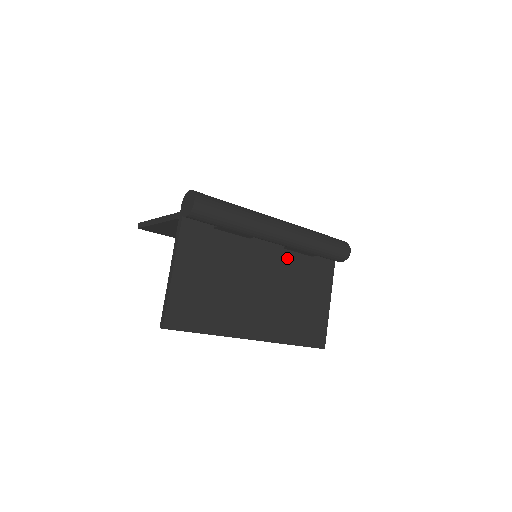
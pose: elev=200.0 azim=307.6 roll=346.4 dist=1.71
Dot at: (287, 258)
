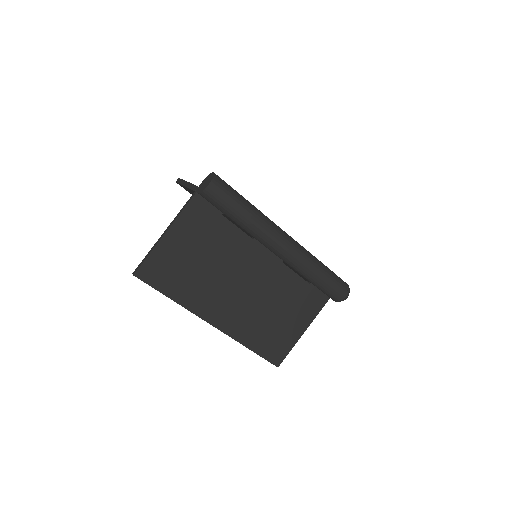
Dot at: (281, 272)
